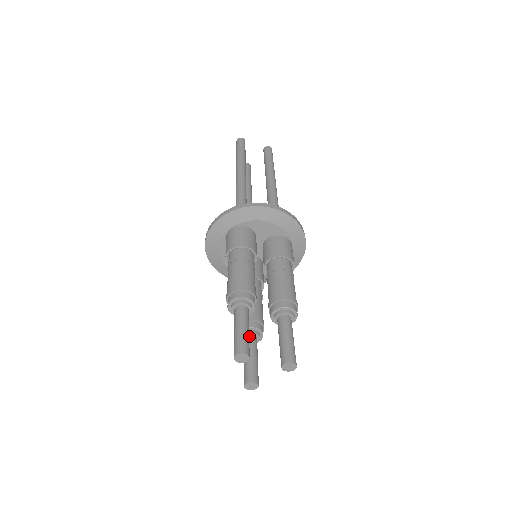
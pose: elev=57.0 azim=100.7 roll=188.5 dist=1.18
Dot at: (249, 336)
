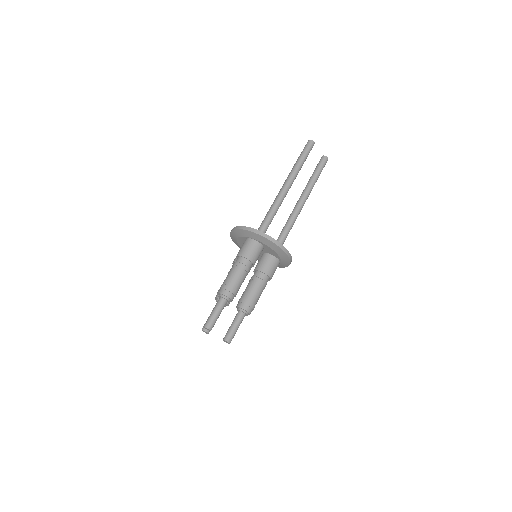
Dot at: occluded
